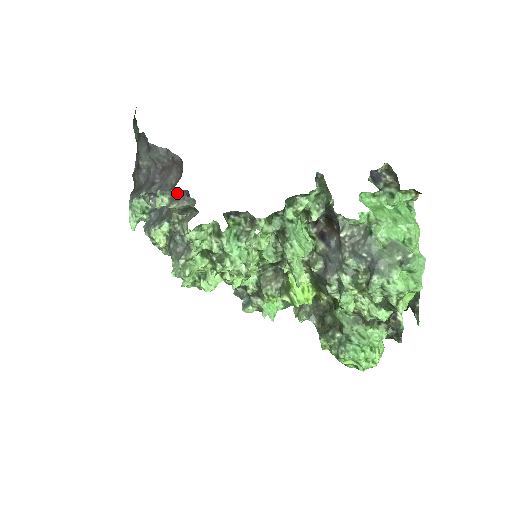
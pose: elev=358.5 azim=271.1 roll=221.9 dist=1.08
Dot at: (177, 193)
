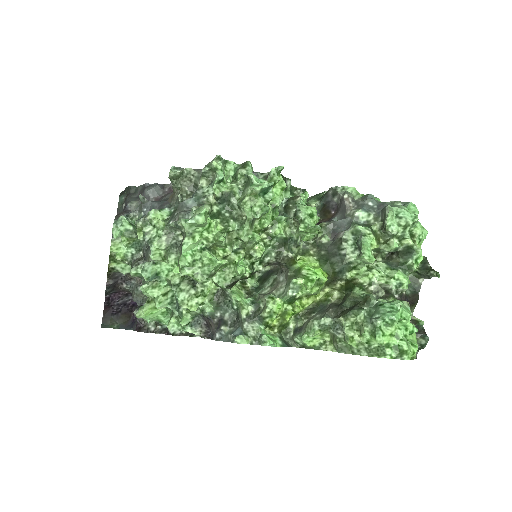
Dot at: occluded
